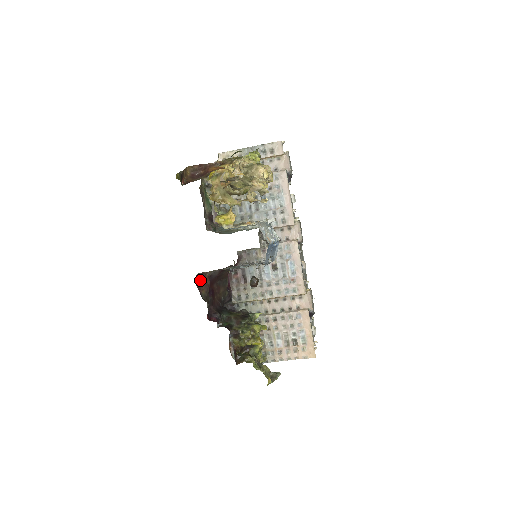
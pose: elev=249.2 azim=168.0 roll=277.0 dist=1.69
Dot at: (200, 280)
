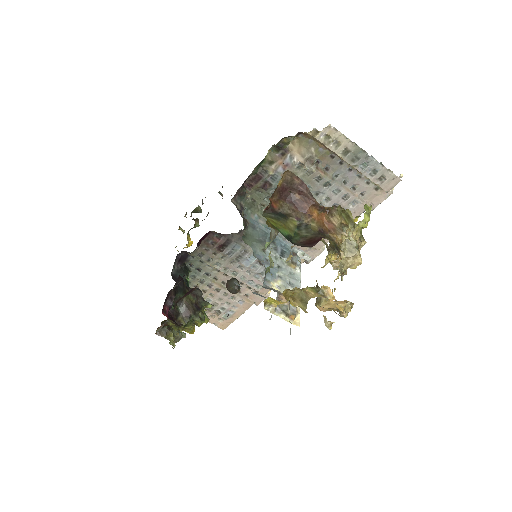
Dot at: (187, 292)
